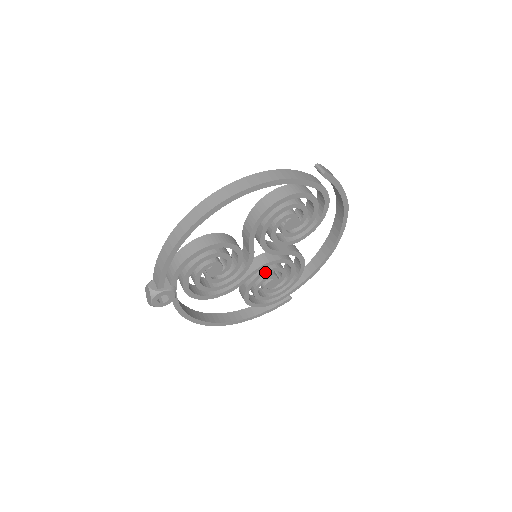
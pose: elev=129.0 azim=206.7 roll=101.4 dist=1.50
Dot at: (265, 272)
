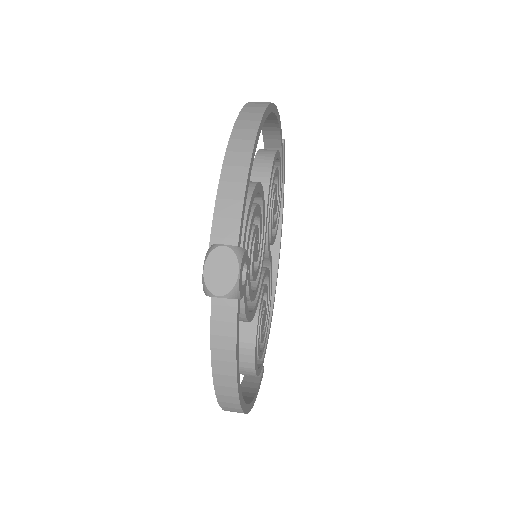
Dot at: (264, 288)
